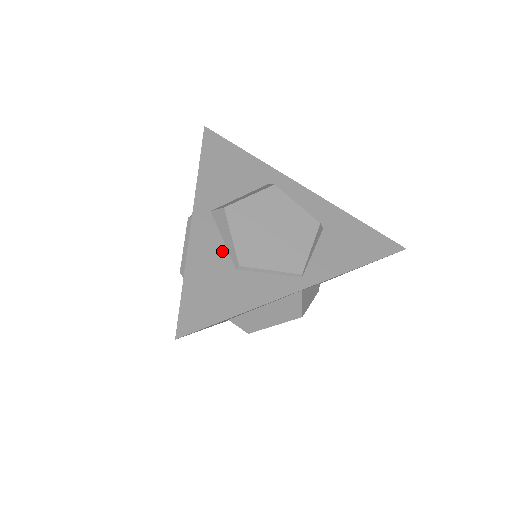
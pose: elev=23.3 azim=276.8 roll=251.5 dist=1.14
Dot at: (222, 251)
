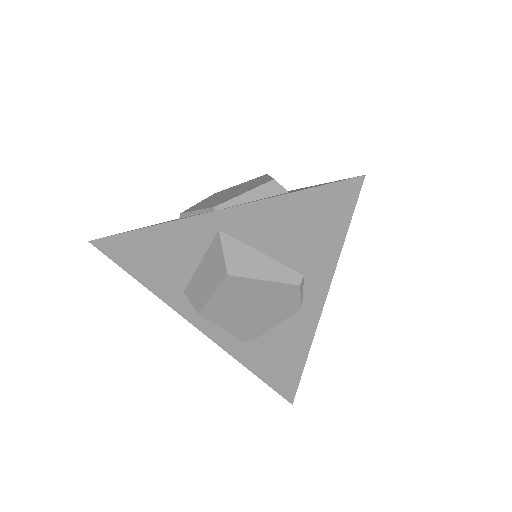
Dot at: occluded
